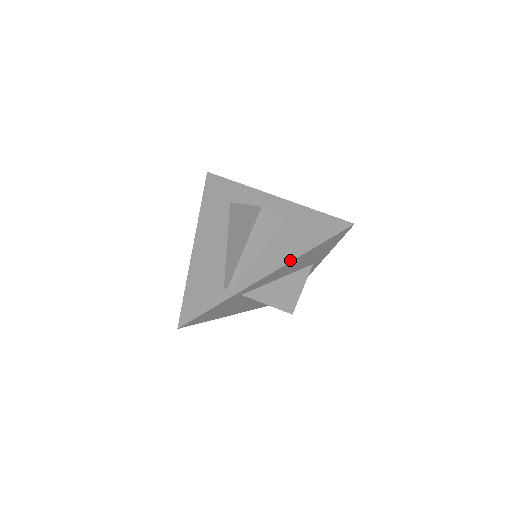
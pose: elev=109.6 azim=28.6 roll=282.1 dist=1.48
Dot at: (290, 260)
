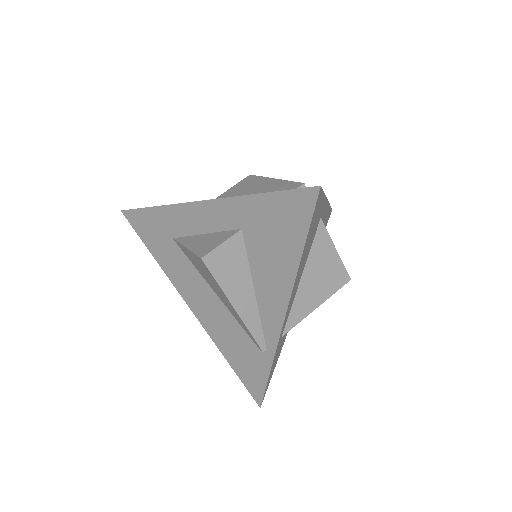
Dot at: (291, 284)
